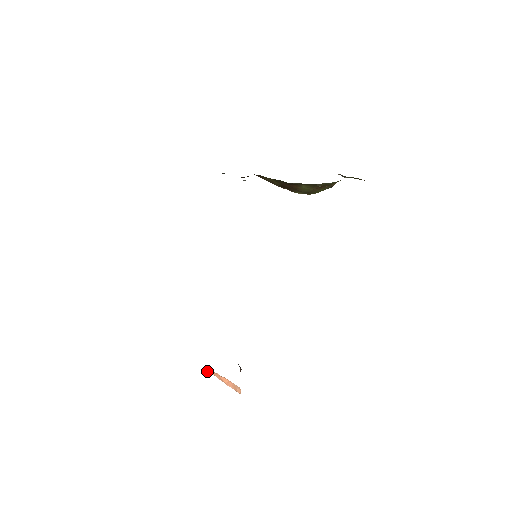
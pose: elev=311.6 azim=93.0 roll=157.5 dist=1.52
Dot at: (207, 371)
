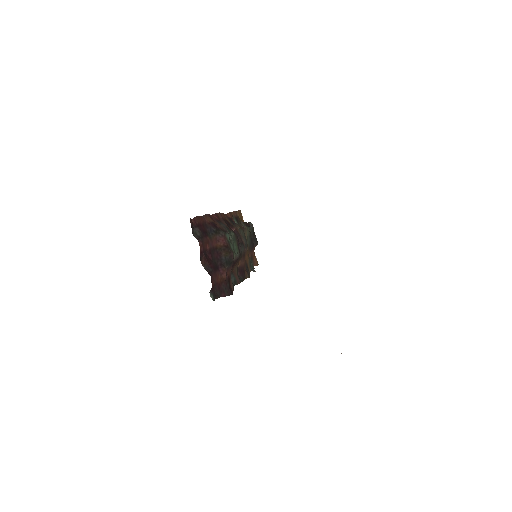
Dot at: occluded
